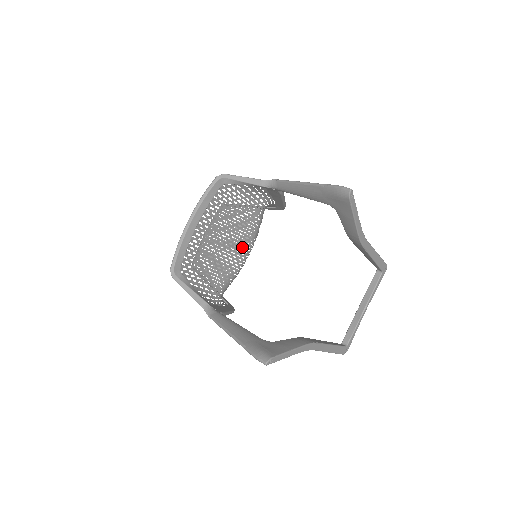
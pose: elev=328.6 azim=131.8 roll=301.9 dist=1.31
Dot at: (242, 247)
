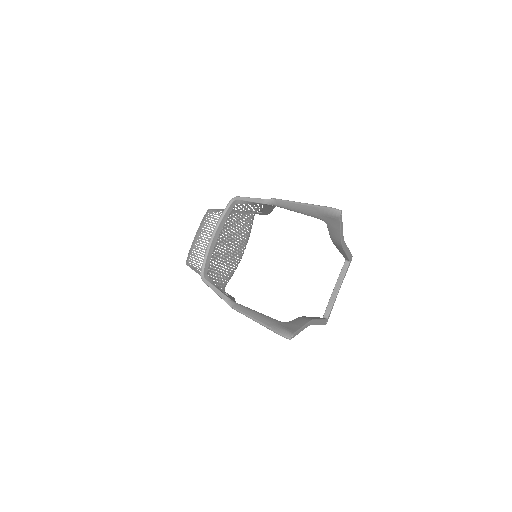
Dot at: (240, 248)
